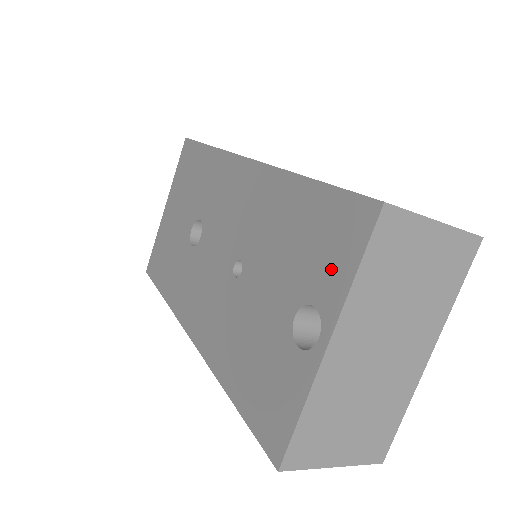
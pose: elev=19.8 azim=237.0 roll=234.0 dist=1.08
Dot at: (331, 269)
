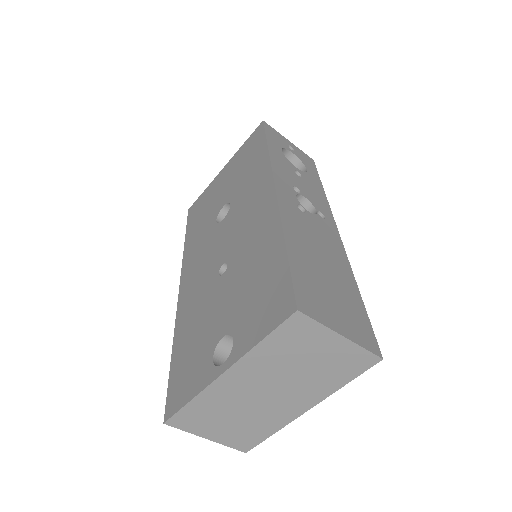
Dot at: (253, 325)
